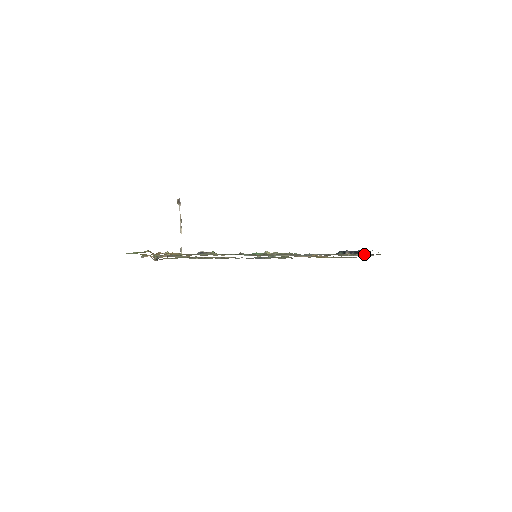
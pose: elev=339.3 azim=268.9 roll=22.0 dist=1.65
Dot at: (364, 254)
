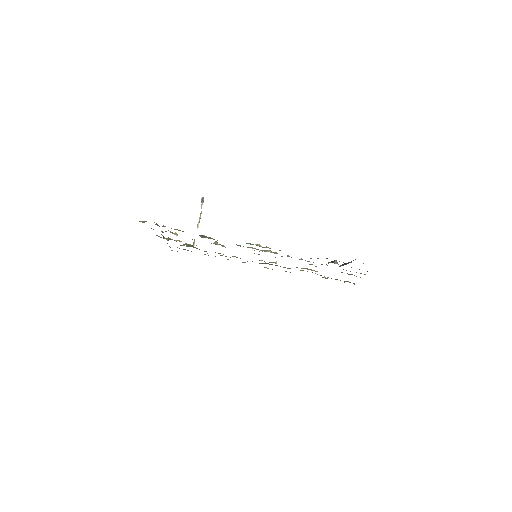
Dot at: occluded
